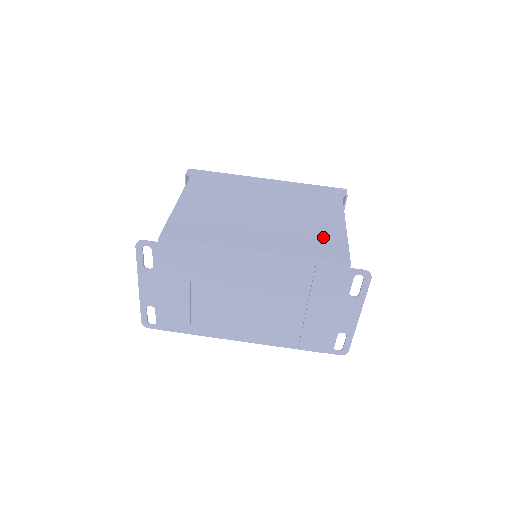
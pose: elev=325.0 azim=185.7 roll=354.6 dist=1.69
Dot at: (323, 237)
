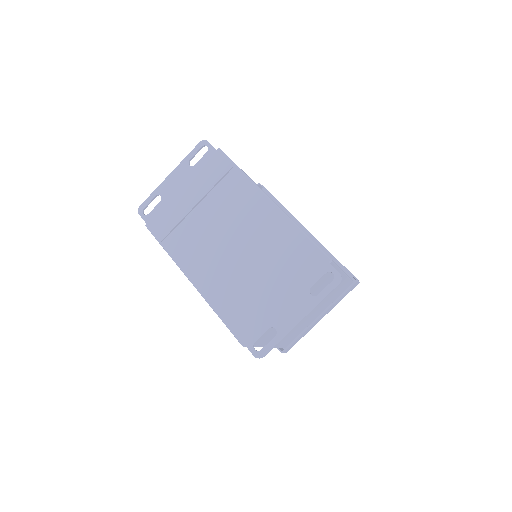
Dot at: occluded
